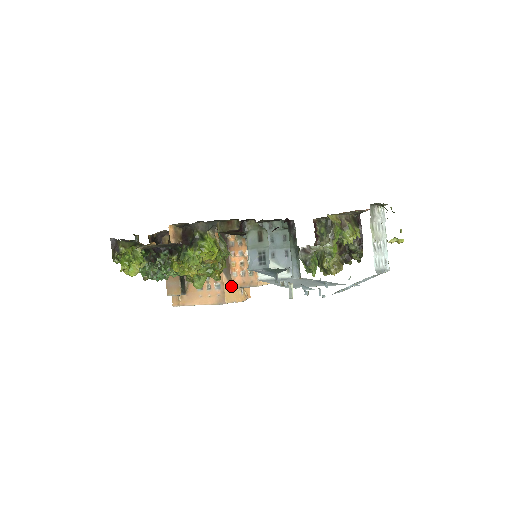
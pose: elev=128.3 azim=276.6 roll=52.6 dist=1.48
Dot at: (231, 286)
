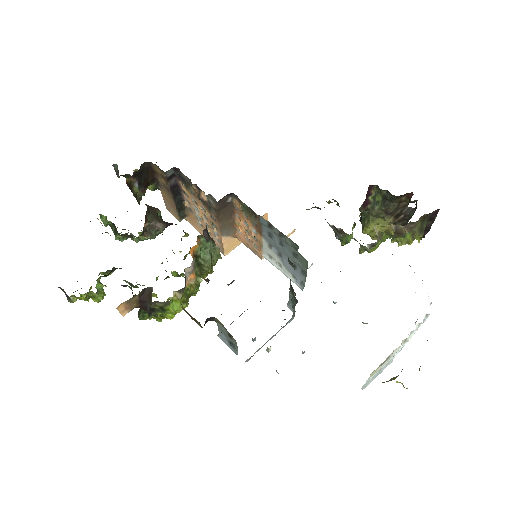
Dot at: (235, 237)
